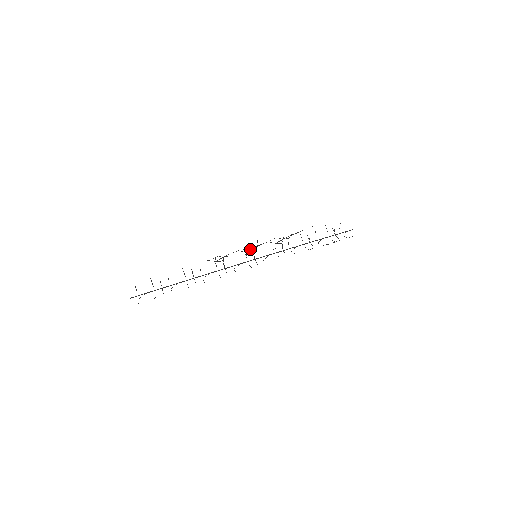
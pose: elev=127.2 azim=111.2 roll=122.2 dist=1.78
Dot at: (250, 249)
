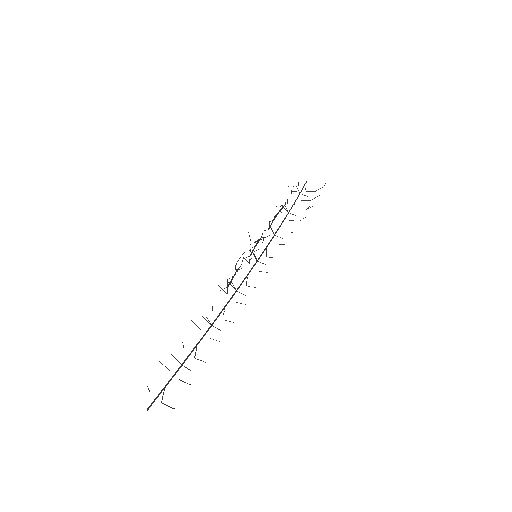
Dot at: (252, 250)
